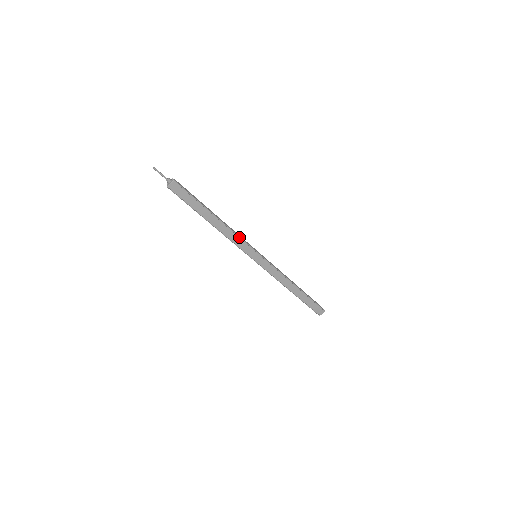
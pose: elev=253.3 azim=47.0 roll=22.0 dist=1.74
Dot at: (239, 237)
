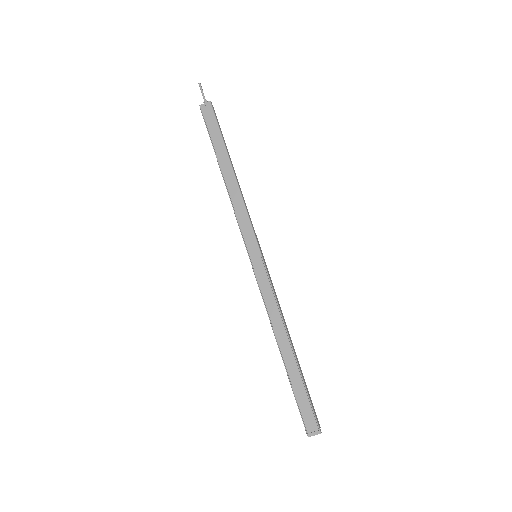
Dot at: (246, 210)
